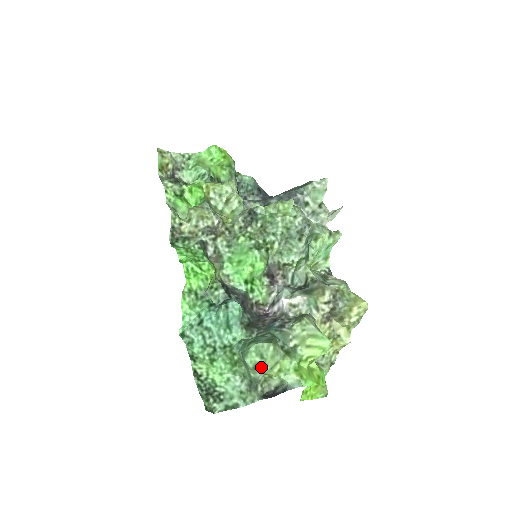
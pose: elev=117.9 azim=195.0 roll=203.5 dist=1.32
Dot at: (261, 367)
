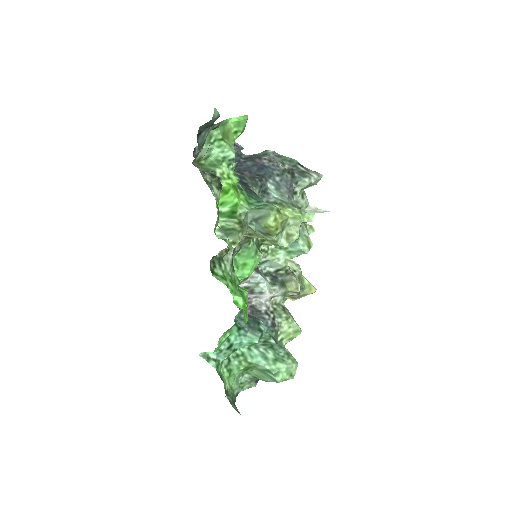
Dot at: (286, 380)
